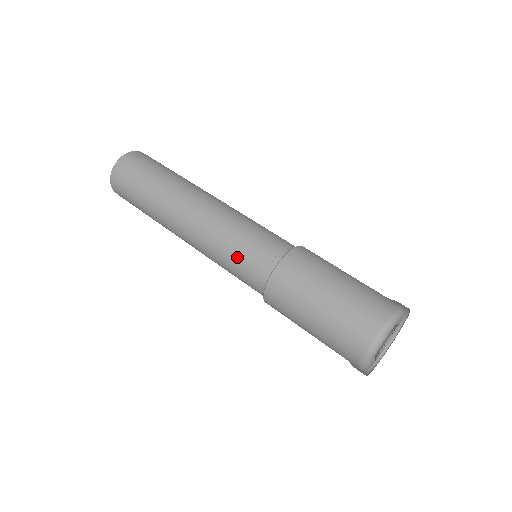
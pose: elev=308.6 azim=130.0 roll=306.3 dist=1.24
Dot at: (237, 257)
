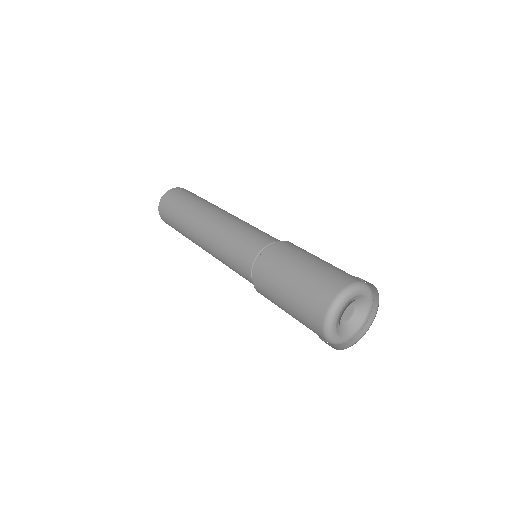
Dot at: (235, 253)
